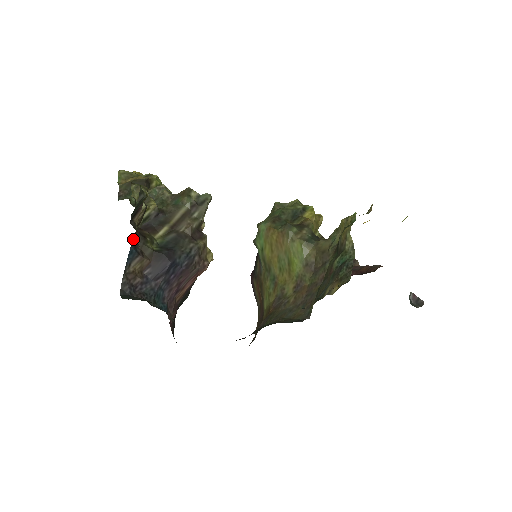
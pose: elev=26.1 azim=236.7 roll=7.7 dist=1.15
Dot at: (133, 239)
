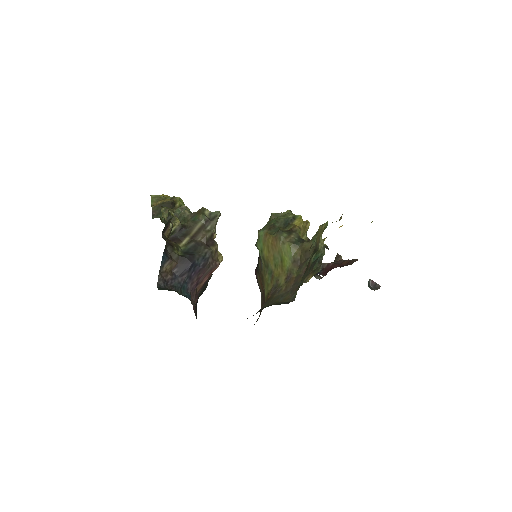
Dot at: (165, 248)
